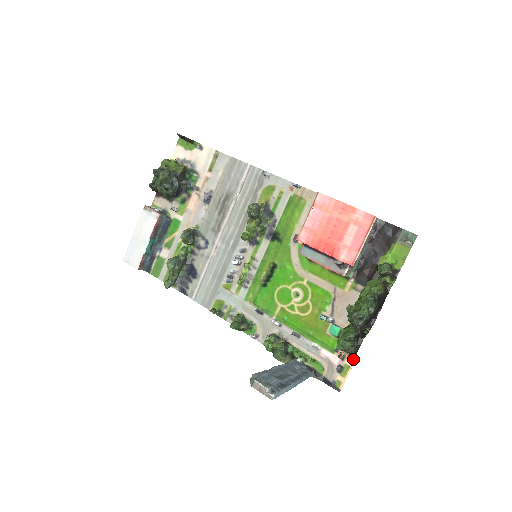
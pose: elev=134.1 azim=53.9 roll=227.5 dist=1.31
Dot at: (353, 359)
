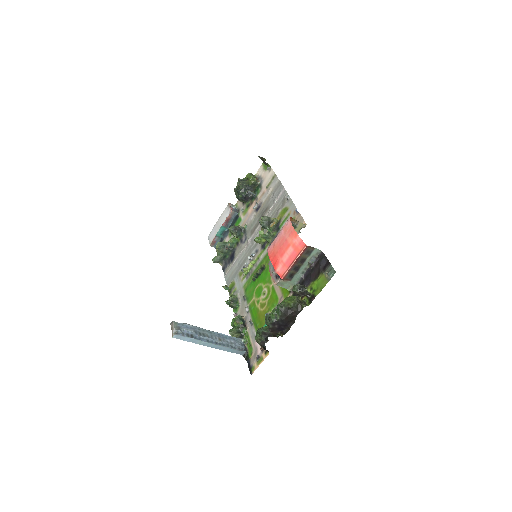
Dot at: (267, 354)
